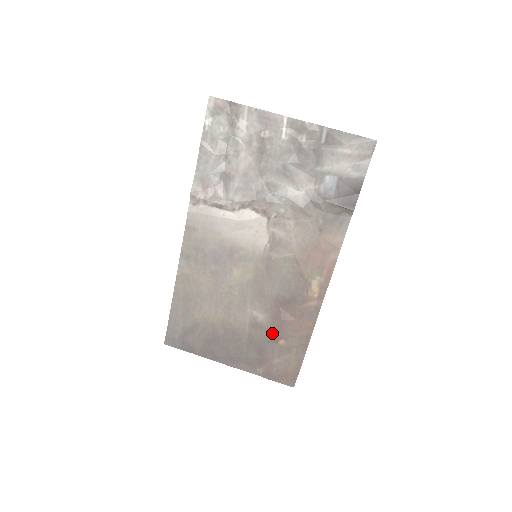
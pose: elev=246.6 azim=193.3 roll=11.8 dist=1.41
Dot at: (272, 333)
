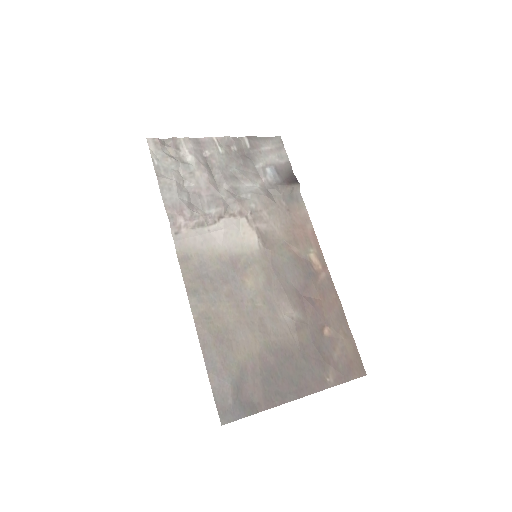
Dot at: (314, 326)
